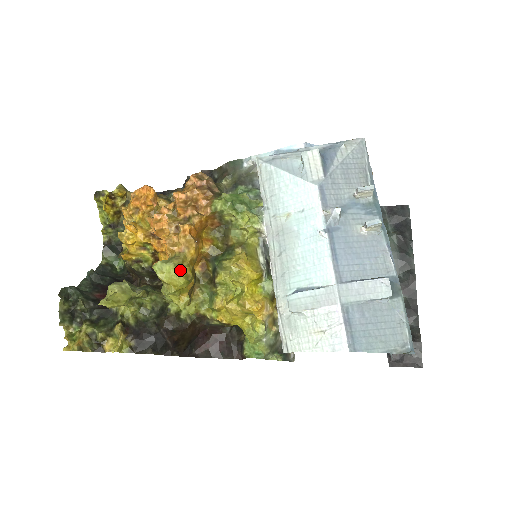
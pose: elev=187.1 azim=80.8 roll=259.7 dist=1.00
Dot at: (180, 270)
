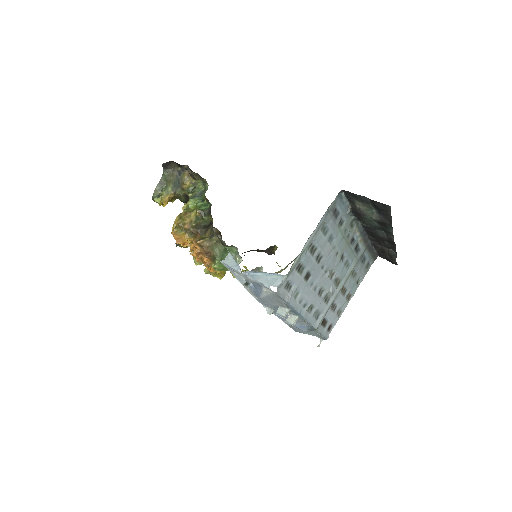
Dot at: (217, 276)
